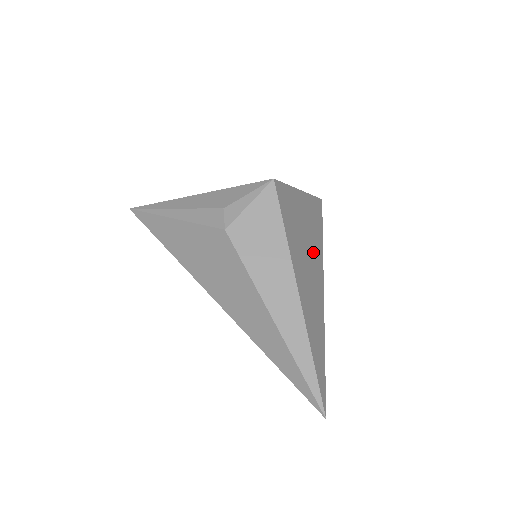
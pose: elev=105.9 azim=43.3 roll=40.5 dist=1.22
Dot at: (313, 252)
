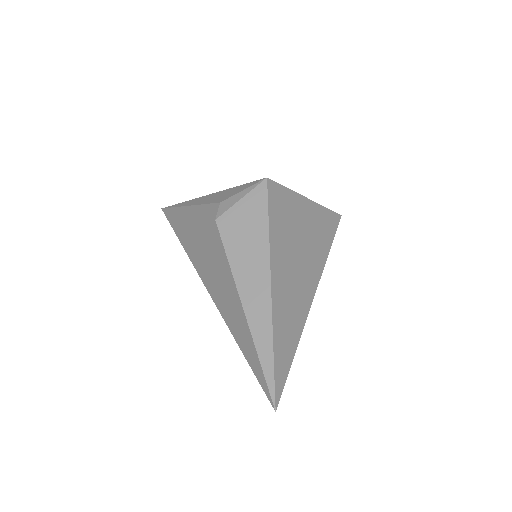
Dot at: (309, 256)
